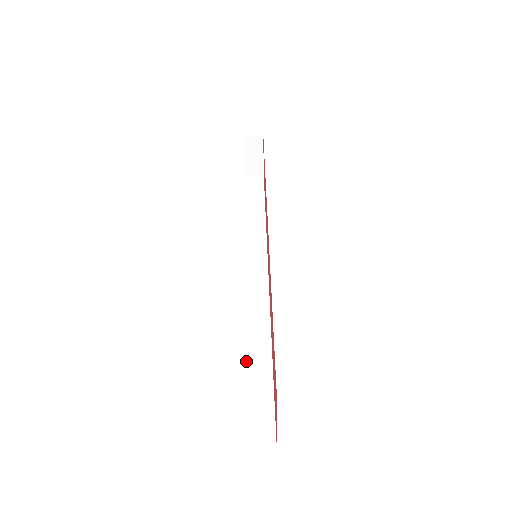
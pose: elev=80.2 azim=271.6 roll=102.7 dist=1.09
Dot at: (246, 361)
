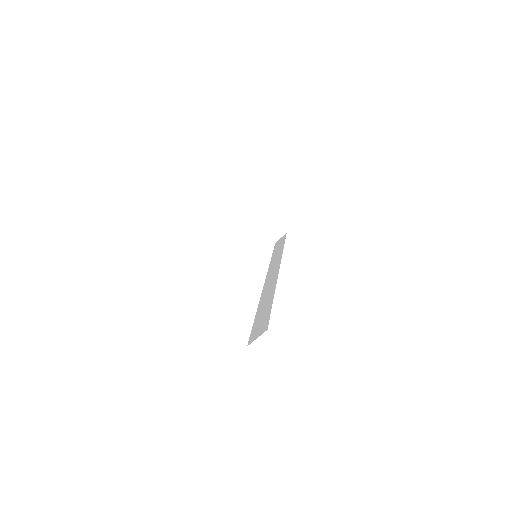
Dot at: (257, 312)
